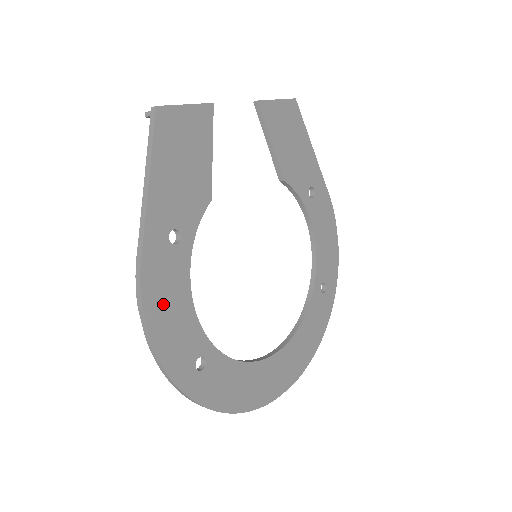
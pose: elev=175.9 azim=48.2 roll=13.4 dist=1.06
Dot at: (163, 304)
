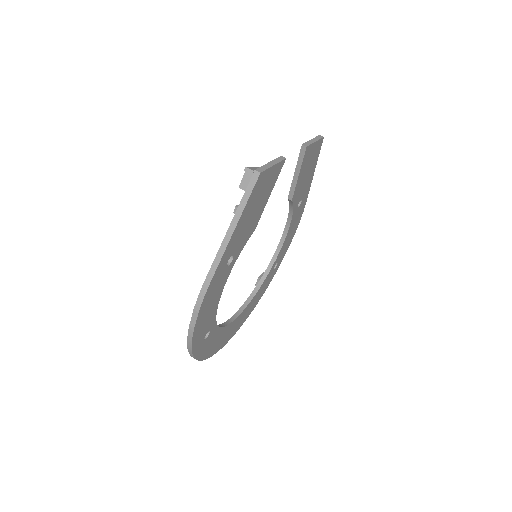
Dot at: (208, 306)
